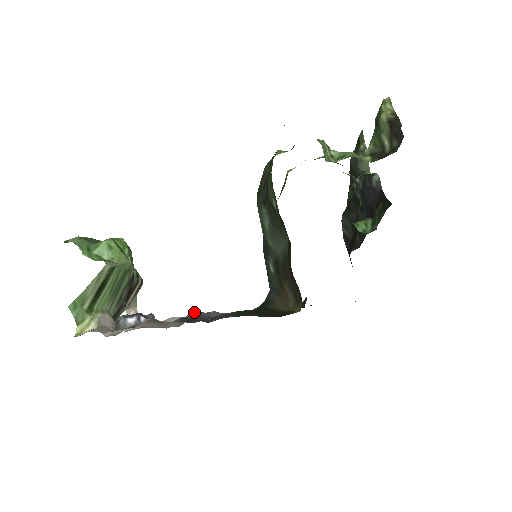
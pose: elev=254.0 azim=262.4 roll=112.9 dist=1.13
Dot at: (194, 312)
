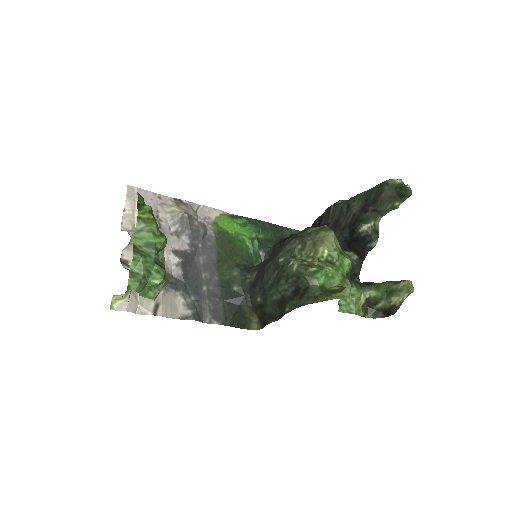
Dot at: (187, 218)
